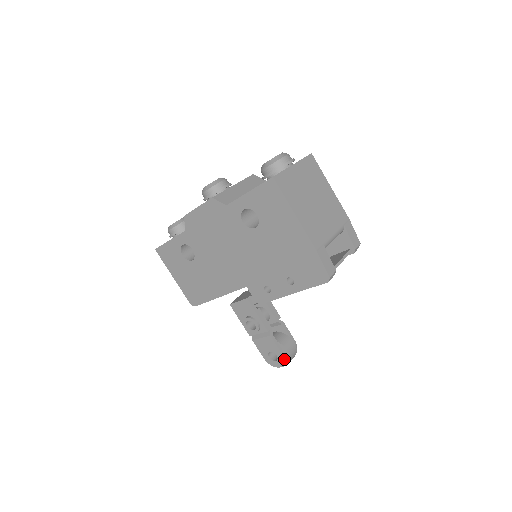
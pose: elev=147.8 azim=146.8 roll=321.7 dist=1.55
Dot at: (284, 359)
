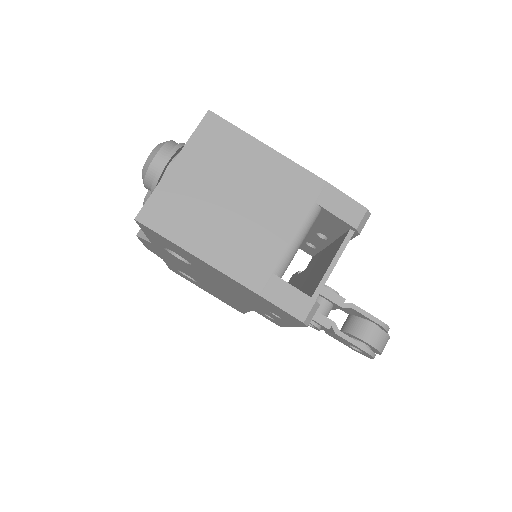
Dot at: (369, 354)
